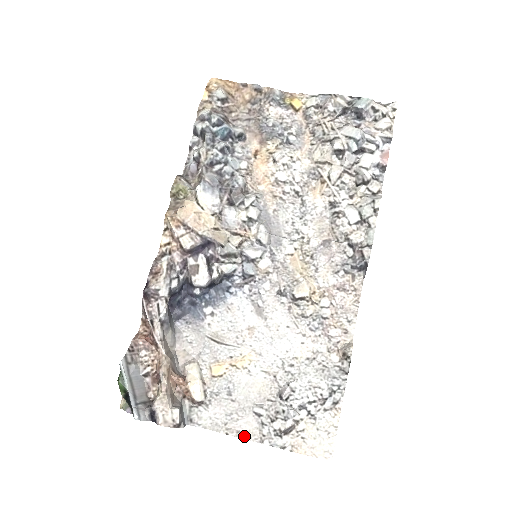
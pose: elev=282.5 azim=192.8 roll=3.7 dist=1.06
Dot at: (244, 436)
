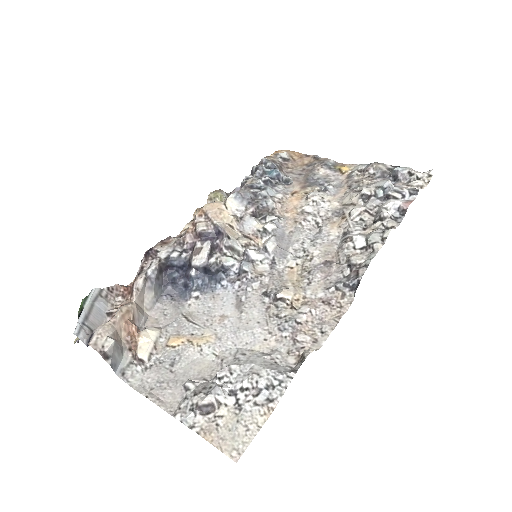
Dot at: (161, 405)
